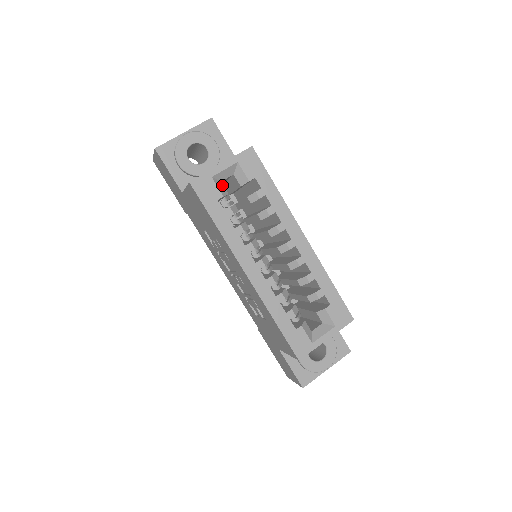
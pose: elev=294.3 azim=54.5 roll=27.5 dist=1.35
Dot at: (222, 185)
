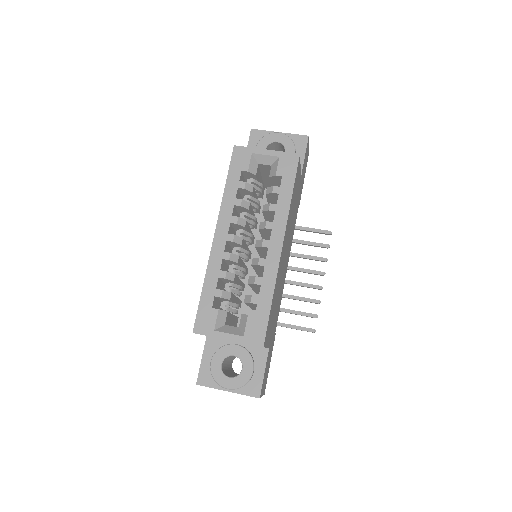
Dot at: (256, 166)
